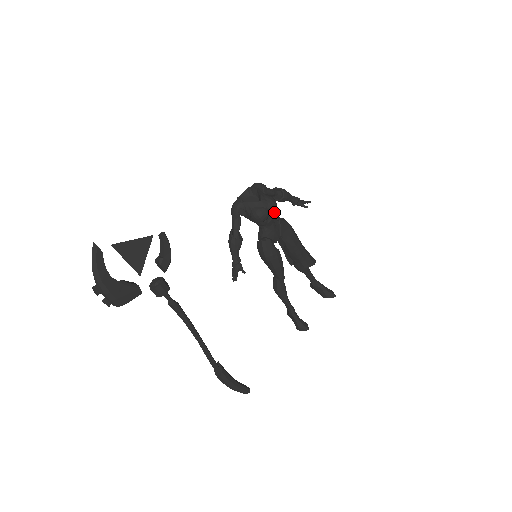
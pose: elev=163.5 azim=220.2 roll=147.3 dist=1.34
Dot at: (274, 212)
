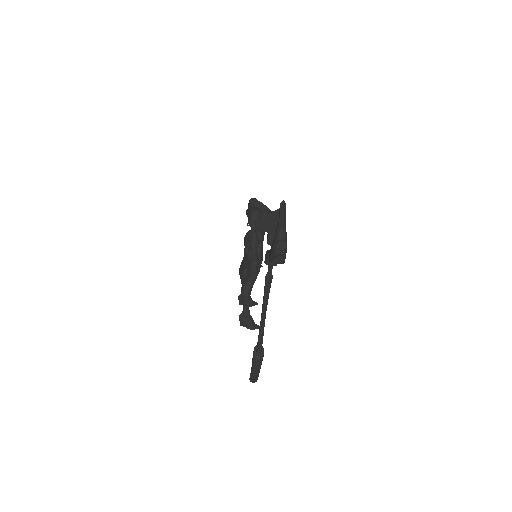
Dot at: occluded
